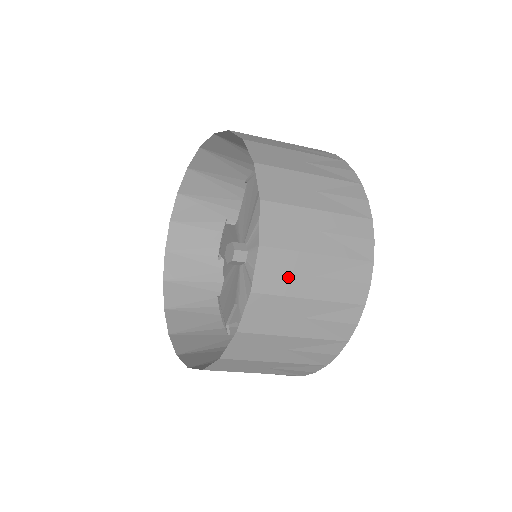
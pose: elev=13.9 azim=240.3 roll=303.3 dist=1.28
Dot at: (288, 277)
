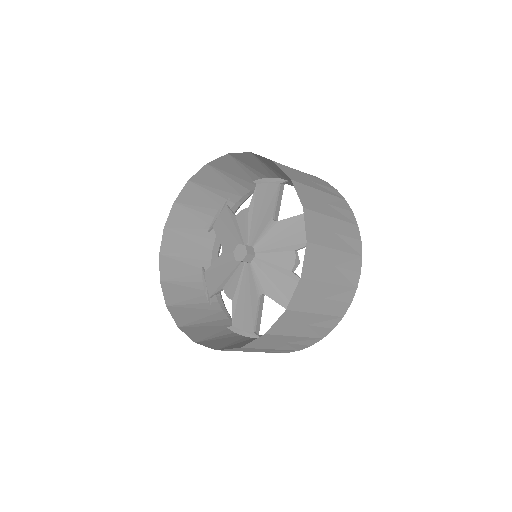
Dot at: (314, 201)
